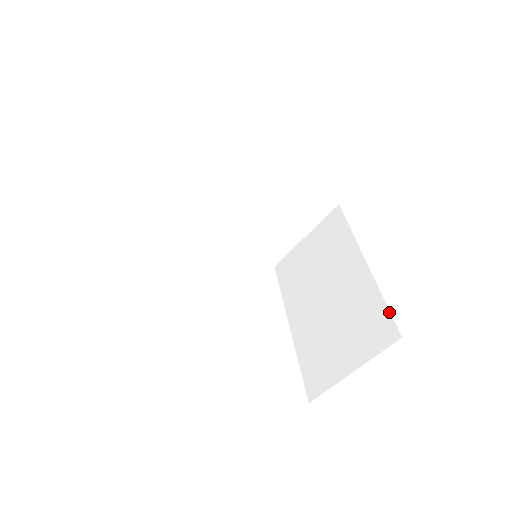
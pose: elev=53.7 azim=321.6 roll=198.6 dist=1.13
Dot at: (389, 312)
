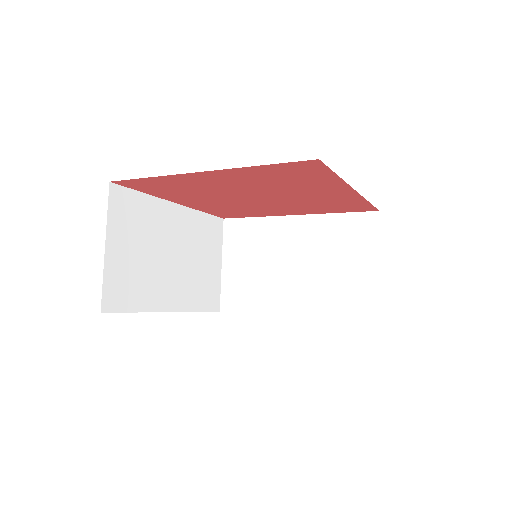
Dot at: (353, 213)
